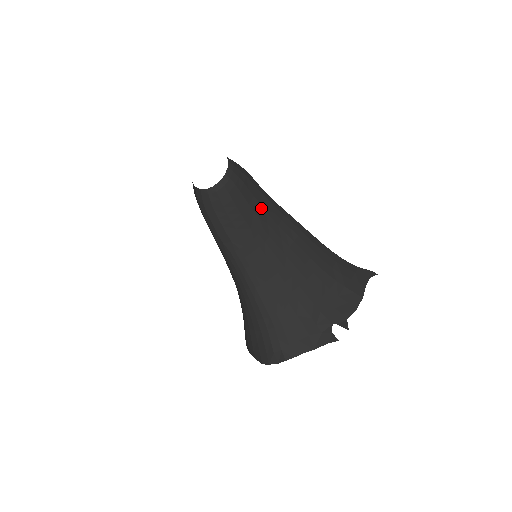
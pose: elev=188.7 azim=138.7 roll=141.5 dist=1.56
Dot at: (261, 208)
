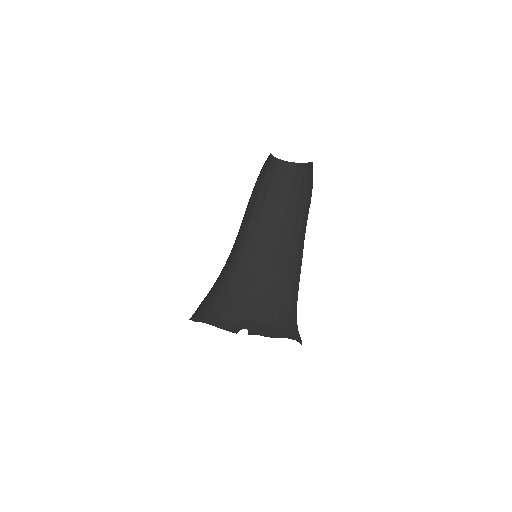
Dot at: (291, 225)
